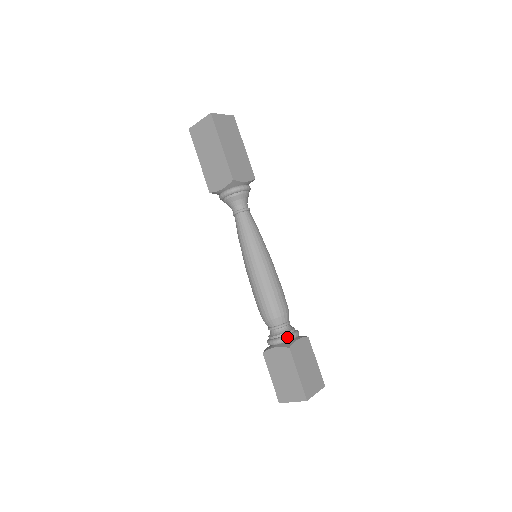
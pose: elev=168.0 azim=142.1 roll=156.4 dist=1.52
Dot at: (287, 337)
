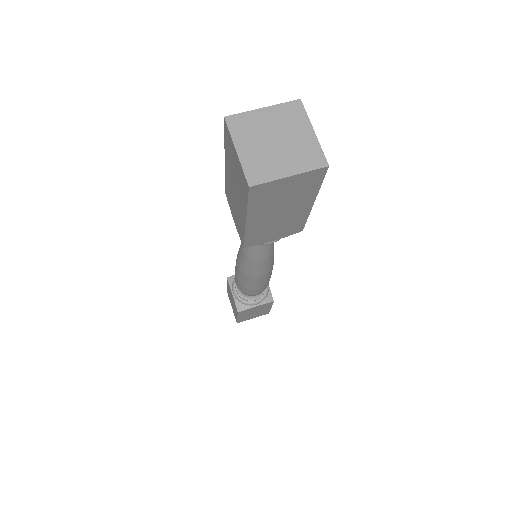
Dot at: (244, 304)
